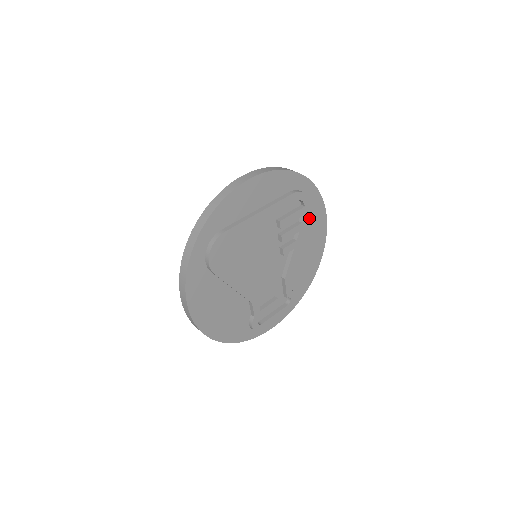
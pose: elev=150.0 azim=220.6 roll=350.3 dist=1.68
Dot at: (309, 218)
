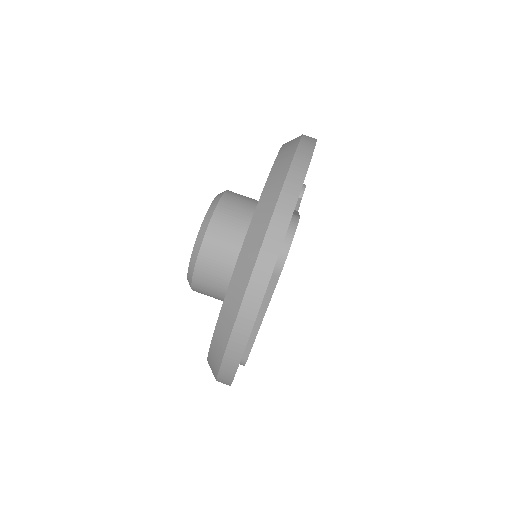
Dot at: occluded
